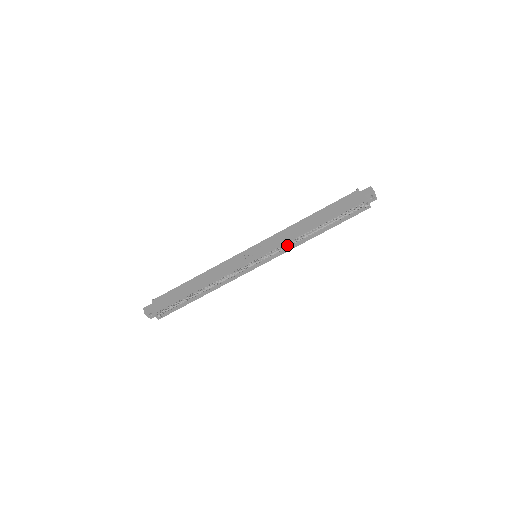
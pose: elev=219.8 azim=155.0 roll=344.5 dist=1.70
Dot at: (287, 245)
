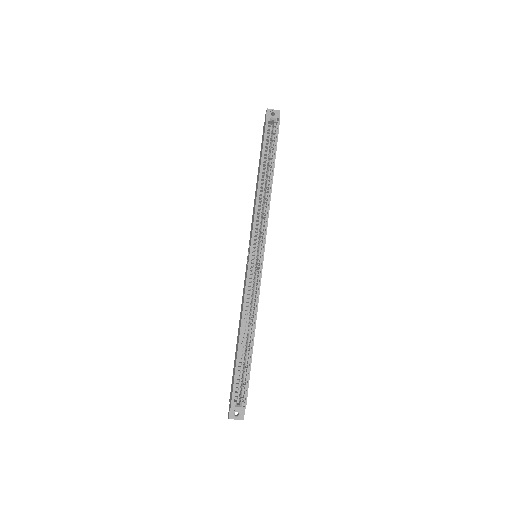
Dot at: (263, 217)
